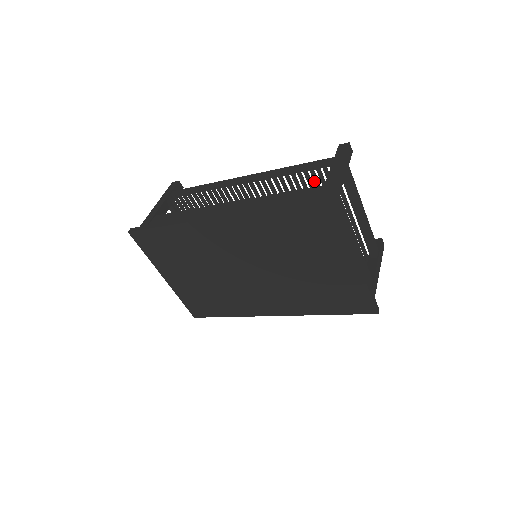
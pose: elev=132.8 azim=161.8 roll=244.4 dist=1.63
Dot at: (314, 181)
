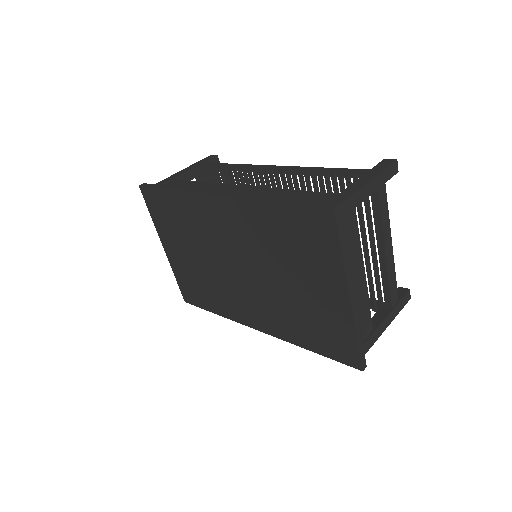
Dot at: (341, 191)
